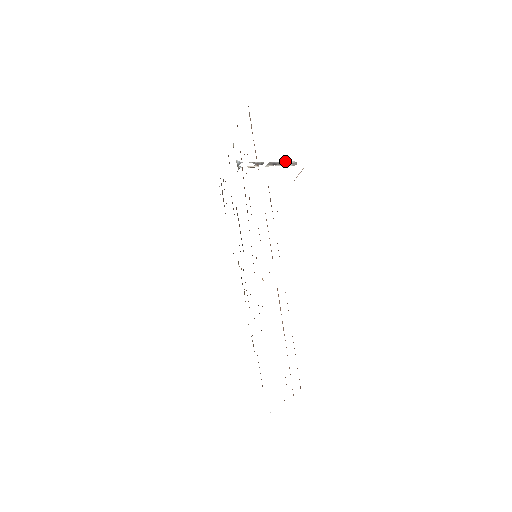
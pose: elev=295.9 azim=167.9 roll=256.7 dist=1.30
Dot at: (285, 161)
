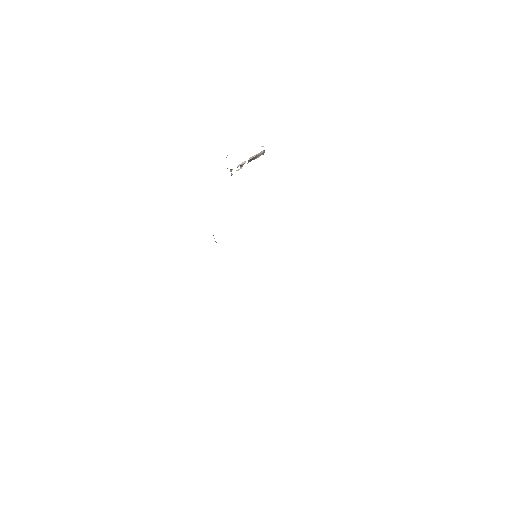
Dot at: (259, 153)
